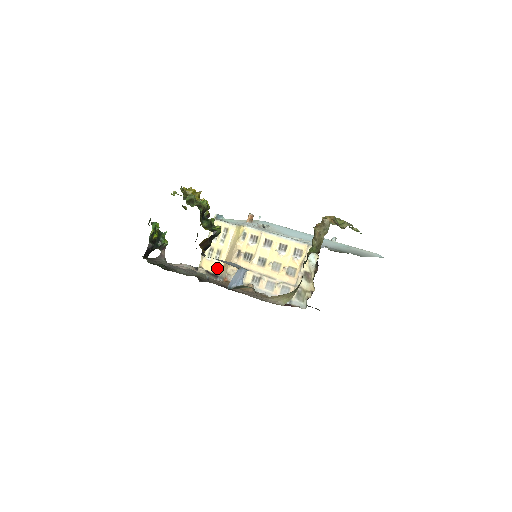
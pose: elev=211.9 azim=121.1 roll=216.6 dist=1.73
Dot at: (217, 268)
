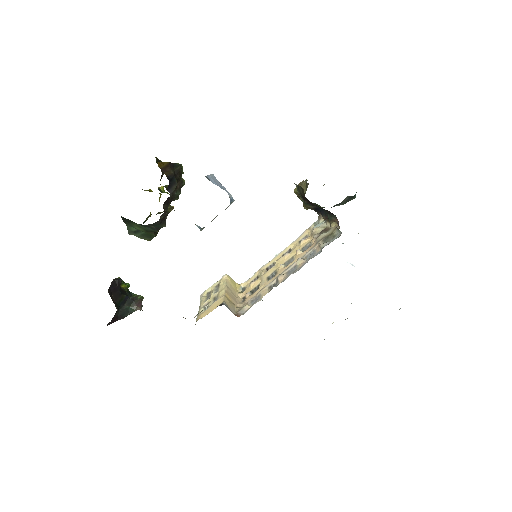
Dot at: (218, 303)
